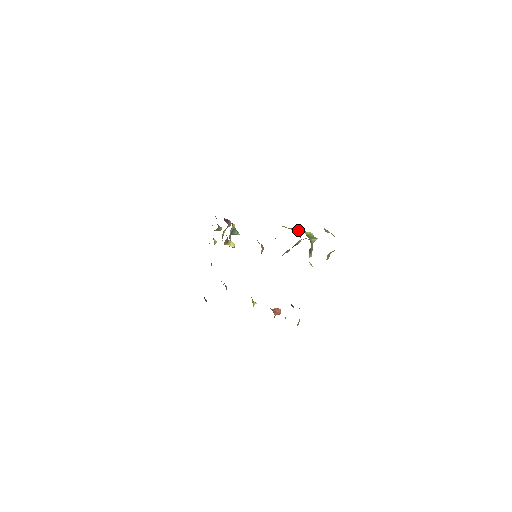
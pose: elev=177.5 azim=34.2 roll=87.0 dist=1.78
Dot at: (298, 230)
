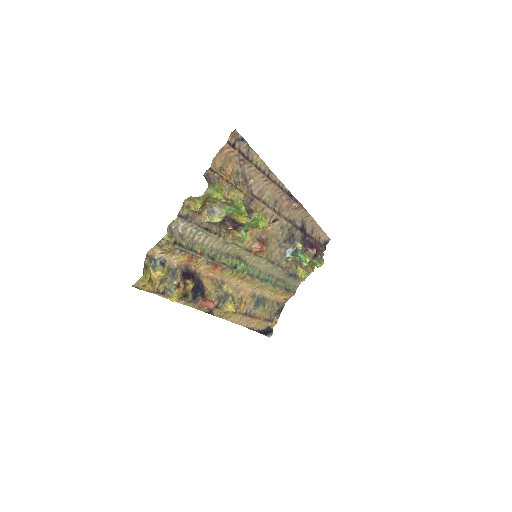
Dot at: (256, 213)
